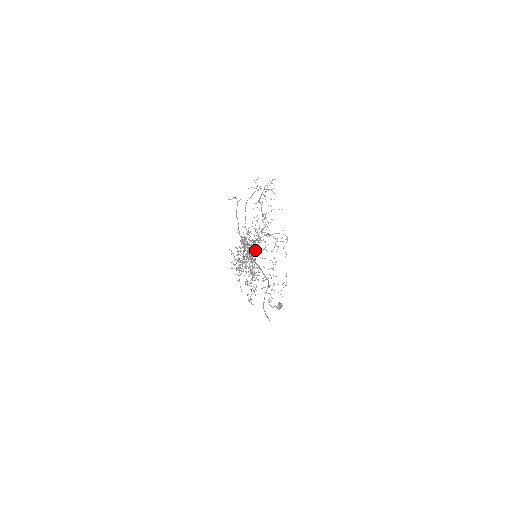
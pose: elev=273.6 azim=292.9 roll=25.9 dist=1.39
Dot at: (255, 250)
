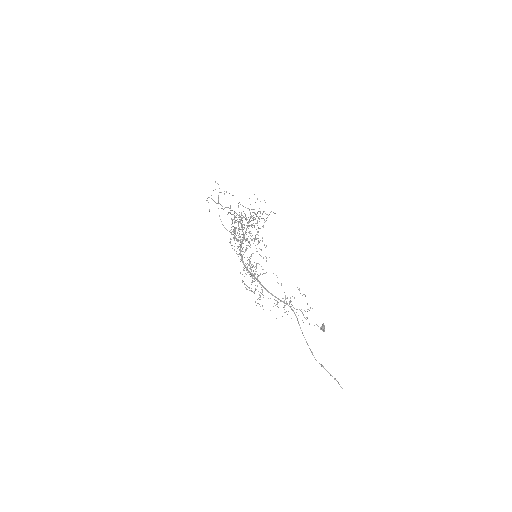
Dot at: occluded
